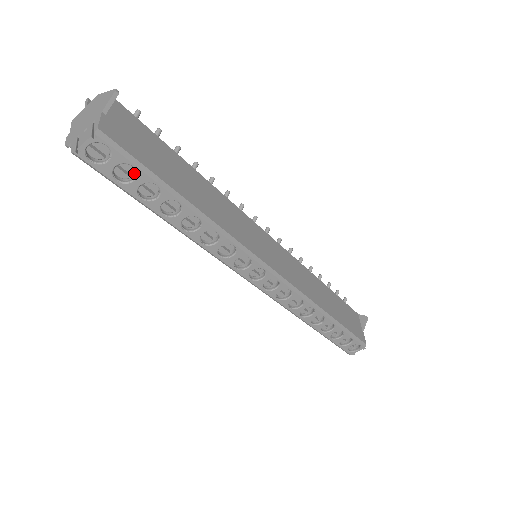
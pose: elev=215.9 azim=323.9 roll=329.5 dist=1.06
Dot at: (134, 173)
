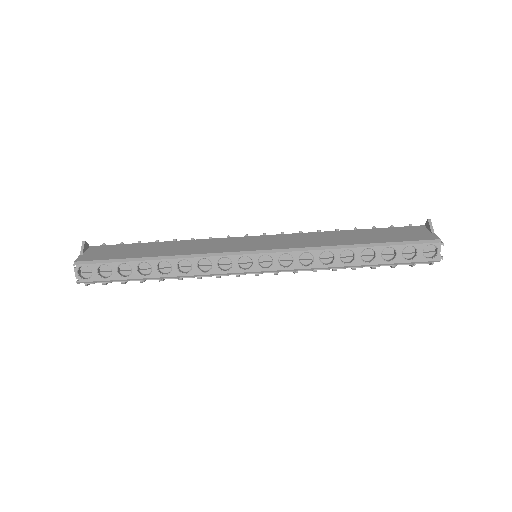
Dot at: (111, 268)
